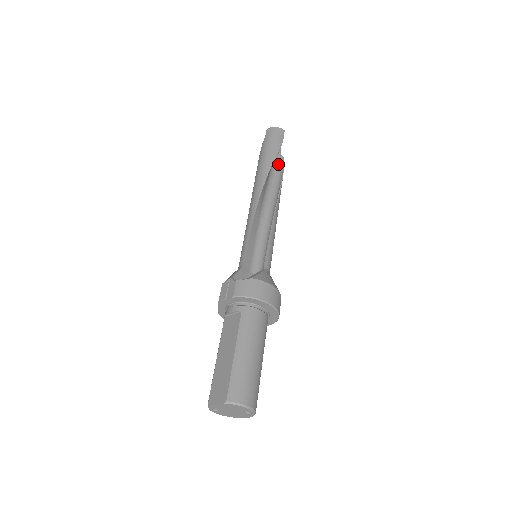
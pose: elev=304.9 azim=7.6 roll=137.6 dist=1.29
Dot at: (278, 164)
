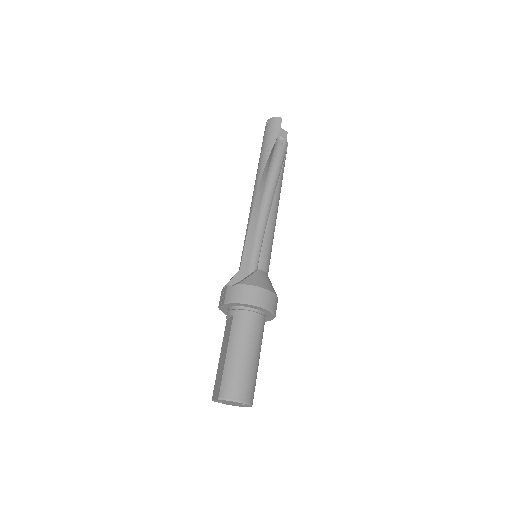
Dot at: (281, 154)
